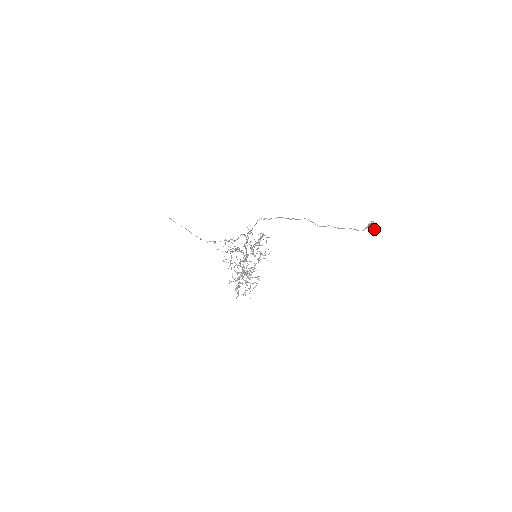
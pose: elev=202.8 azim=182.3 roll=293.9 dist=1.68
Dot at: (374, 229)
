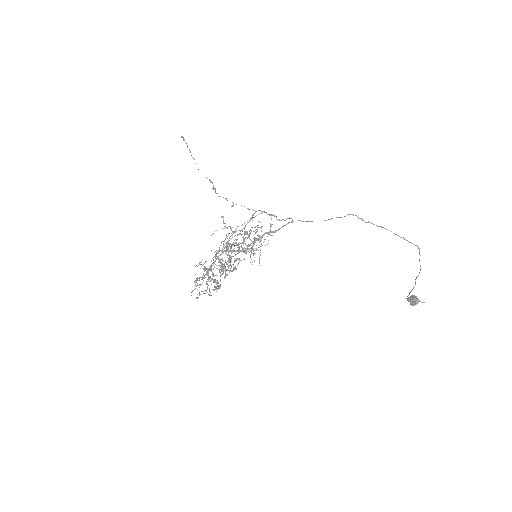
Dot at: (416, 303)
